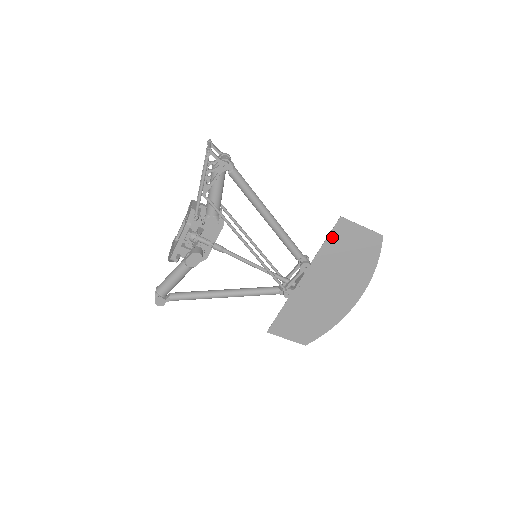
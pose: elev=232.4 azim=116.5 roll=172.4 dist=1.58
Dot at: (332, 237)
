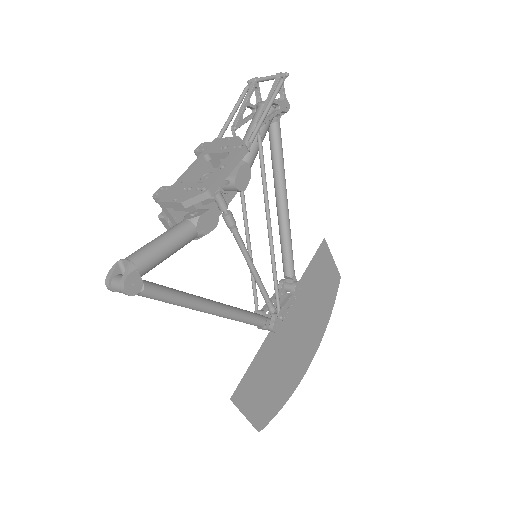
Dot at: (315, 261)
